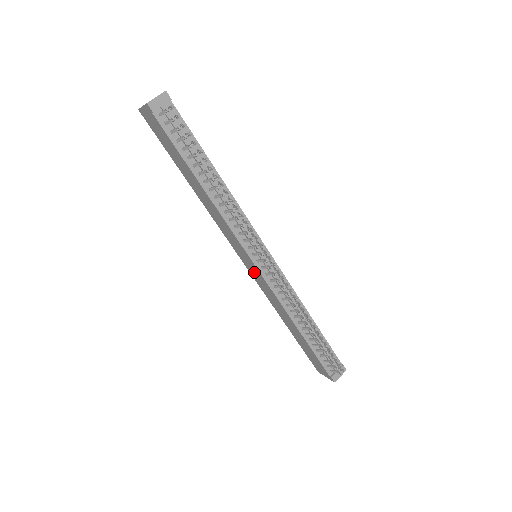
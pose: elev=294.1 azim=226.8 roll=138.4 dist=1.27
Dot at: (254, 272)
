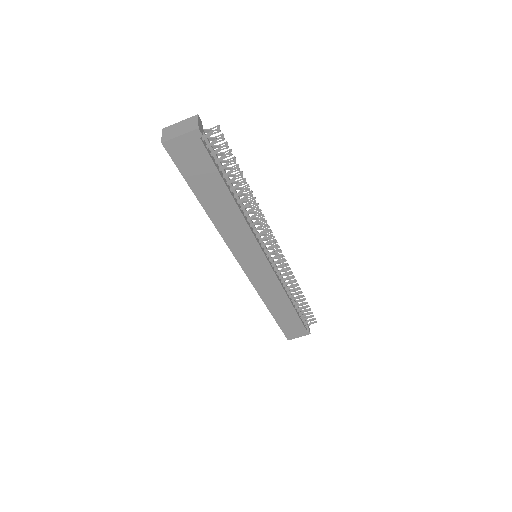
Dot at: (258, 271)
